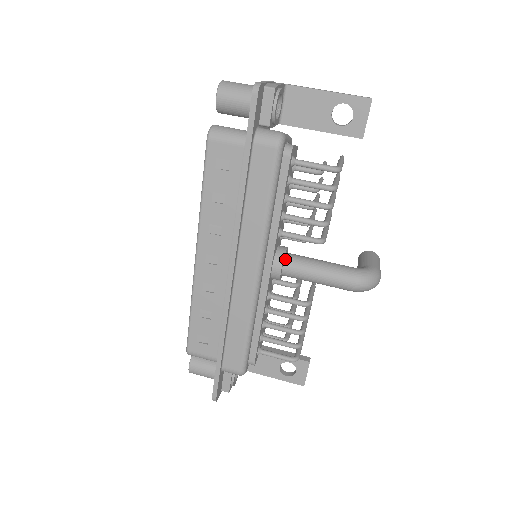
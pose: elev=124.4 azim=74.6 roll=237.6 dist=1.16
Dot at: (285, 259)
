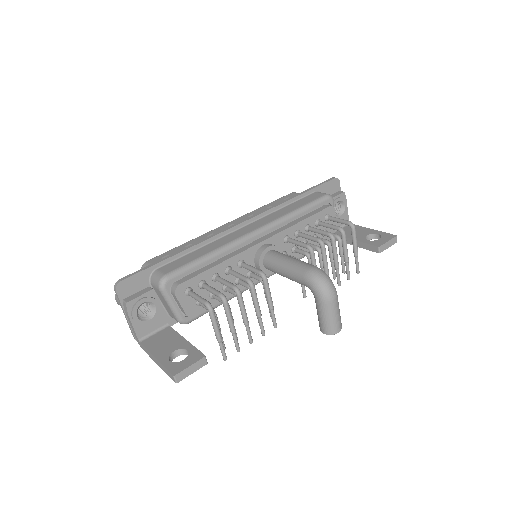
Dot at: (276, 251)
